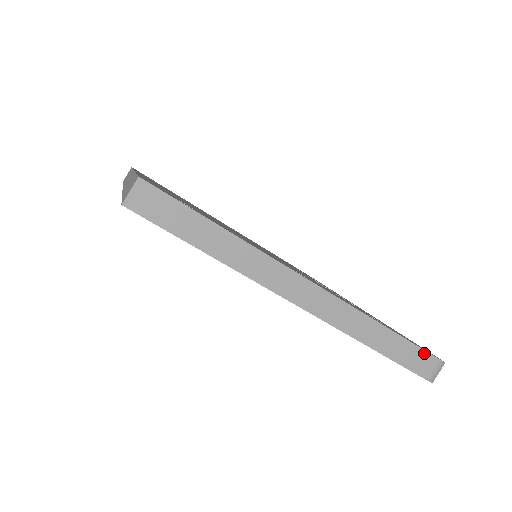
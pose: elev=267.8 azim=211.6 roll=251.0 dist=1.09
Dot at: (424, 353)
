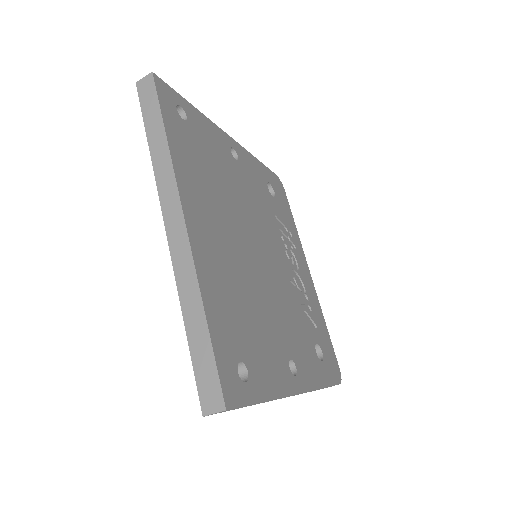
Dot at: occluded
